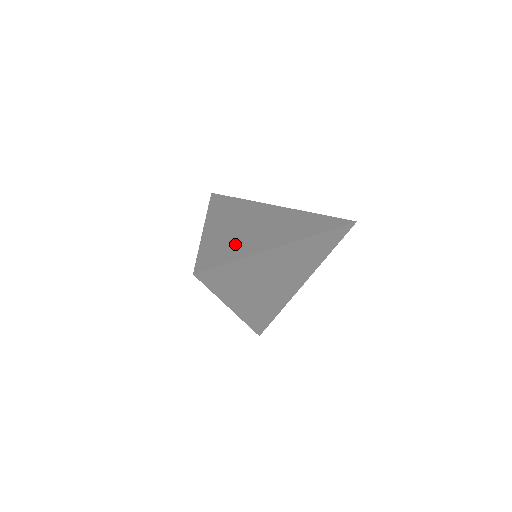
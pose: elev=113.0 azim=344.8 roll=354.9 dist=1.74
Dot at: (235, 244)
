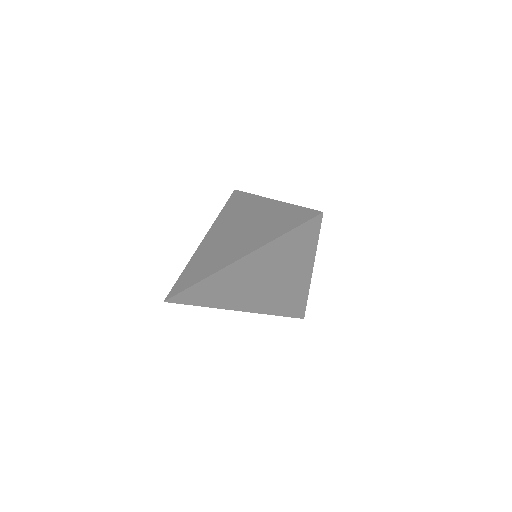
Dot at: (208, 261)
